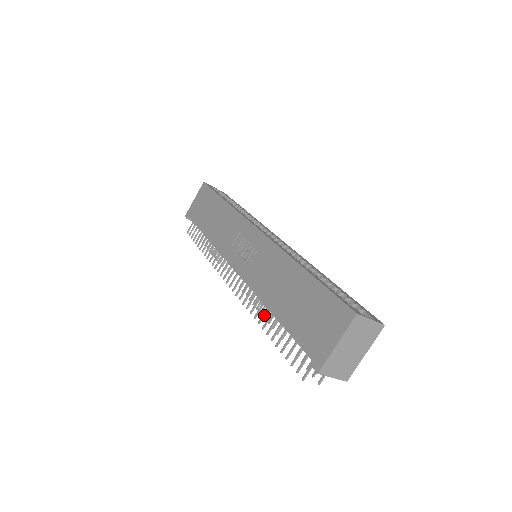
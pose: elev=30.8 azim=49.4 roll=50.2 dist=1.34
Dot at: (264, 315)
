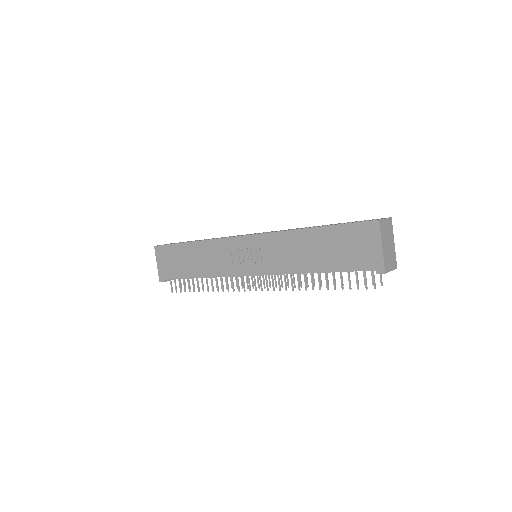
Dot at: occluded
